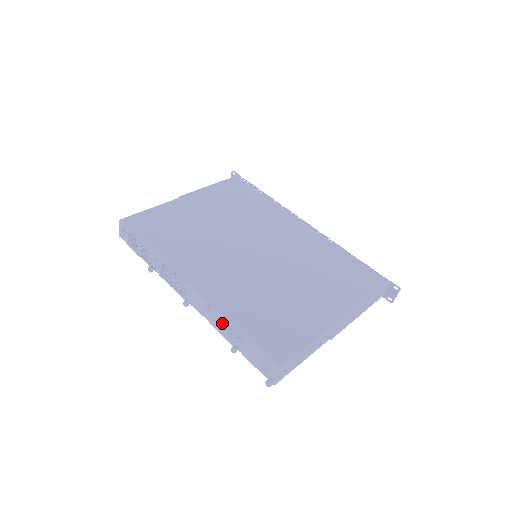
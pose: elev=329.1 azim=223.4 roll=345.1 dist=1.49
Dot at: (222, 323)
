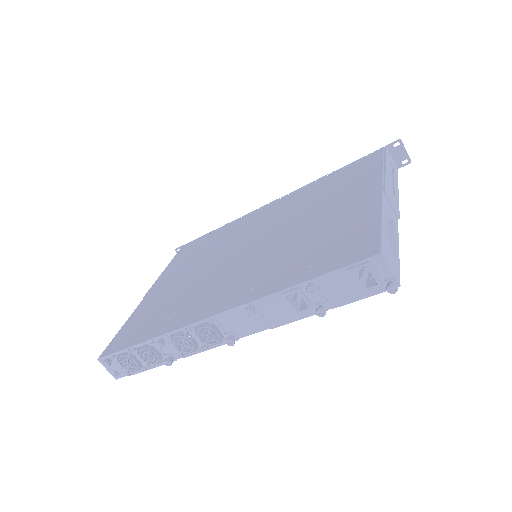
Dot at: (280, 305)
